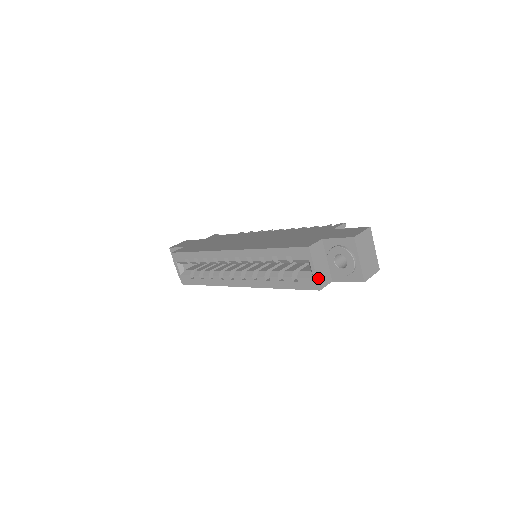
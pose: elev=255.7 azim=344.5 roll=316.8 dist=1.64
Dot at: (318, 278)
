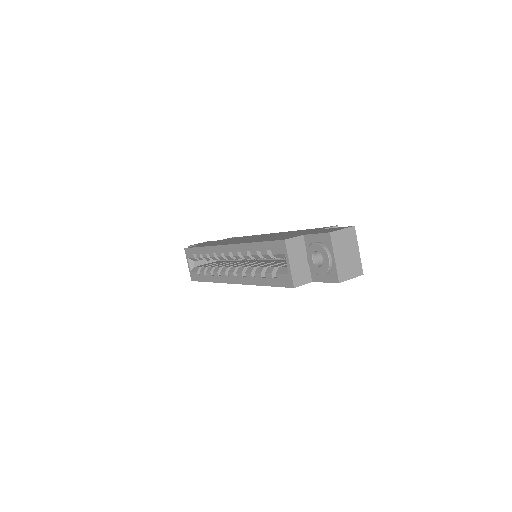
Dot at: (293, 274)
